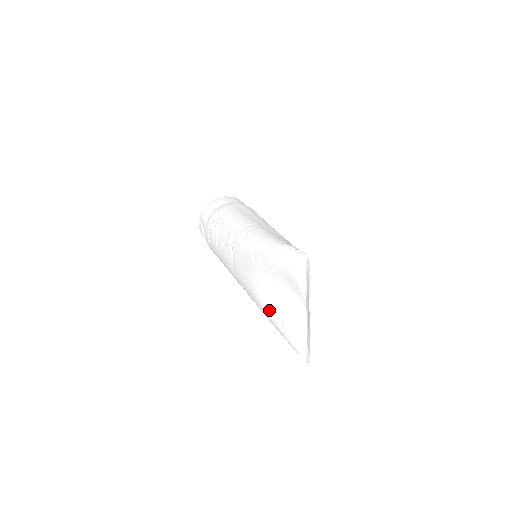
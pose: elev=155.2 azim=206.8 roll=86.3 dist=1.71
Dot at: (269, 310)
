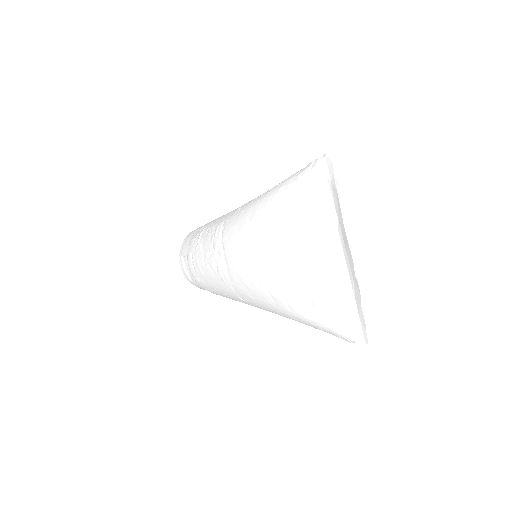
Dot at: (288, 293)
